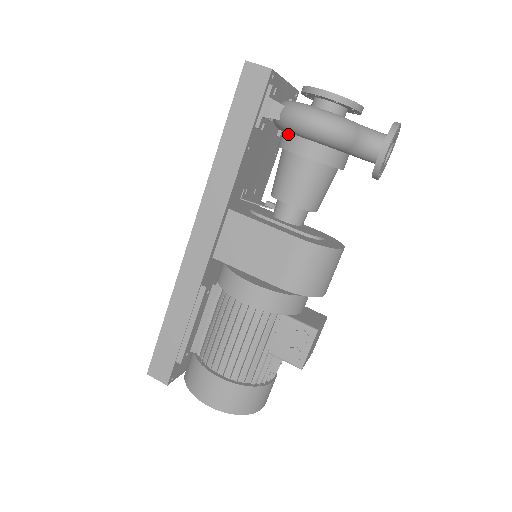
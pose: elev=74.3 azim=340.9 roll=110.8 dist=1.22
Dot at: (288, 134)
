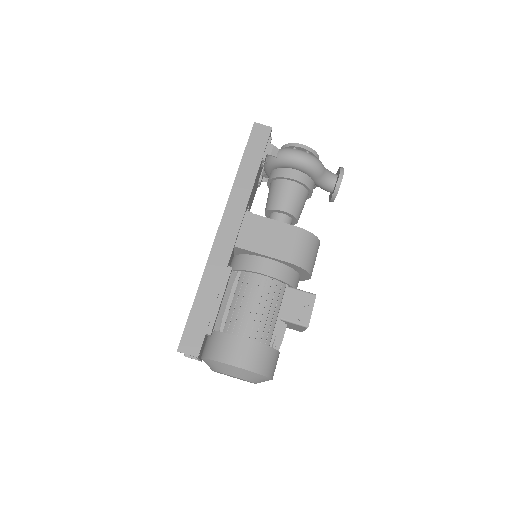
Dot at: (280, 168)
